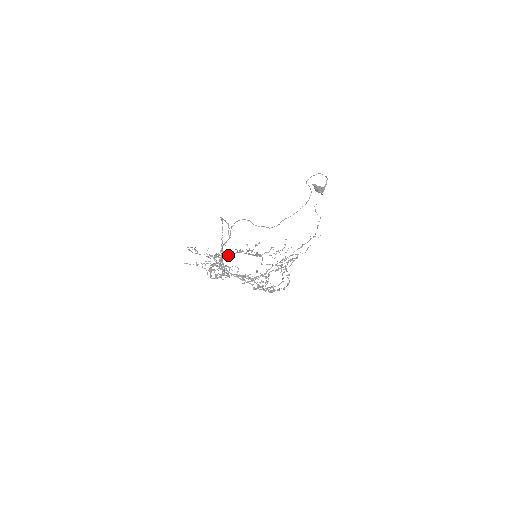
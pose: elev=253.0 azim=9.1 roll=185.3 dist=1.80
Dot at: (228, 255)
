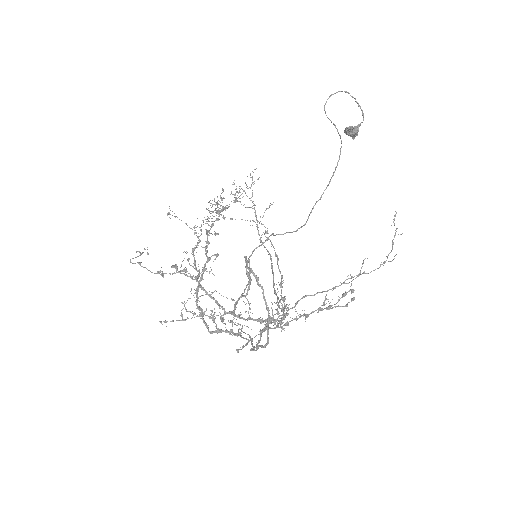
Dot at: (209, 259)
